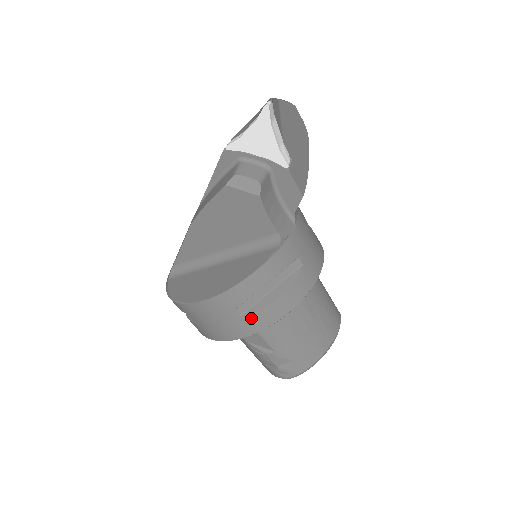
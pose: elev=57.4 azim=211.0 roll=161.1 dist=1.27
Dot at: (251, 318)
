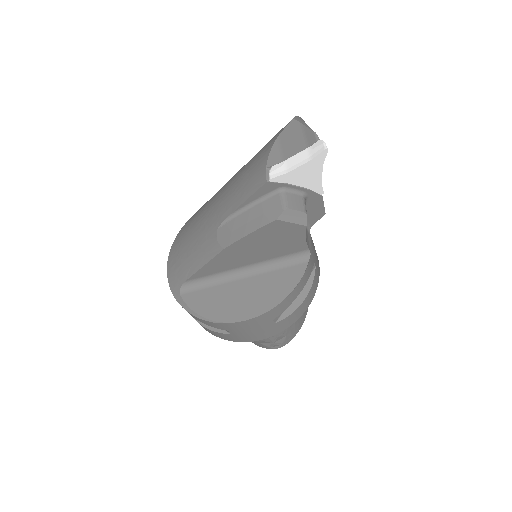
Dot at: (282, 322)
